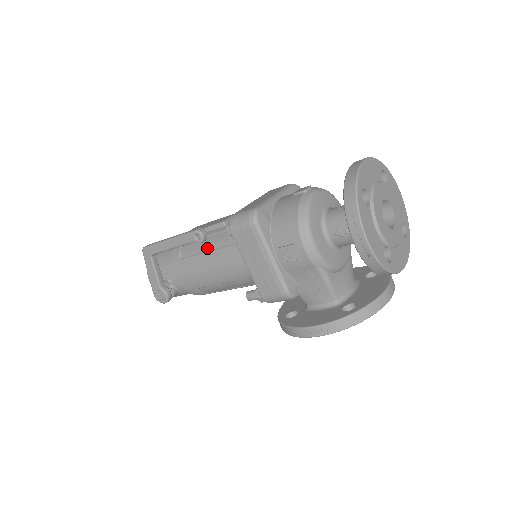
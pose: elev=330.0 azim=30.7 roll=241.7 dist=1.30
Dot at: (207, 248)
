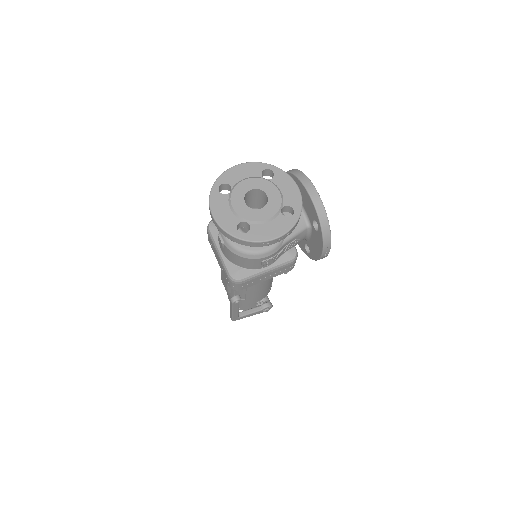
Dot at: (244, 290)
